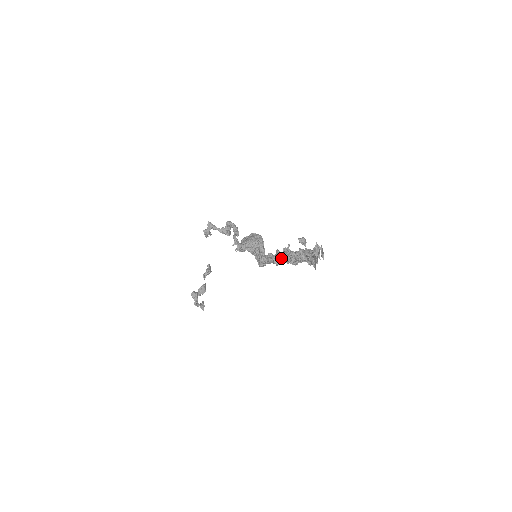
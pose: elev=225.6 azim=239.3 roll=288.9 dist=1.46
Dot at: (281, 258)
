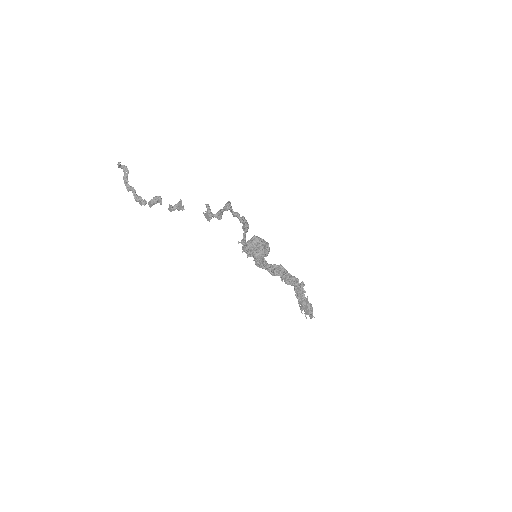
Dot at: occluded
